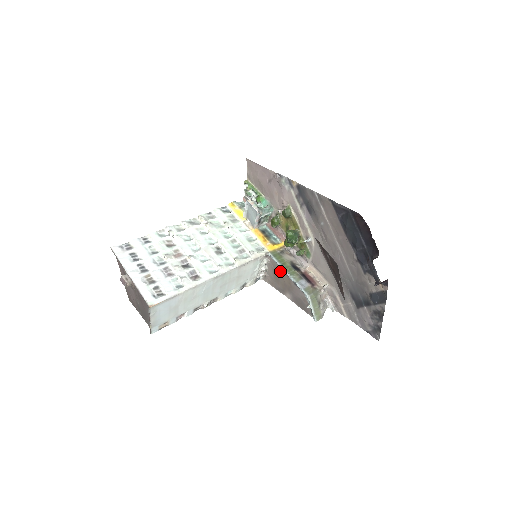
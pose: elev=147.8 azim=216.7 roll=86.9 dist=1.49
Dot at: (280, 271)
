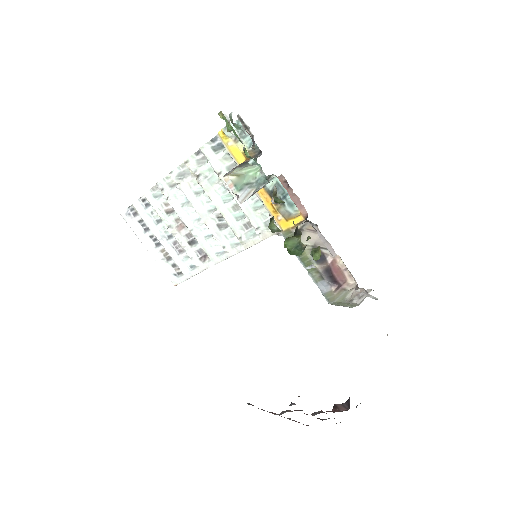
Dot at: occluded
